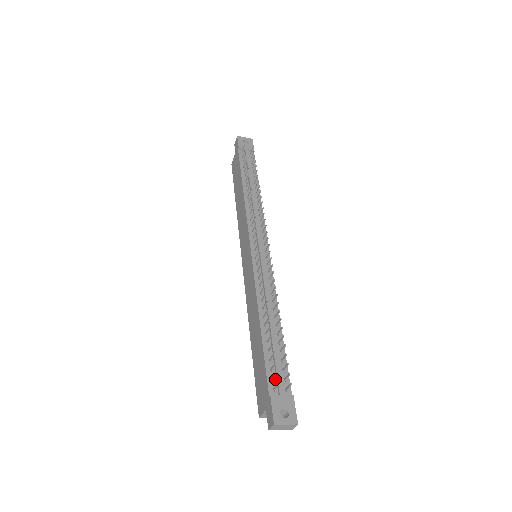
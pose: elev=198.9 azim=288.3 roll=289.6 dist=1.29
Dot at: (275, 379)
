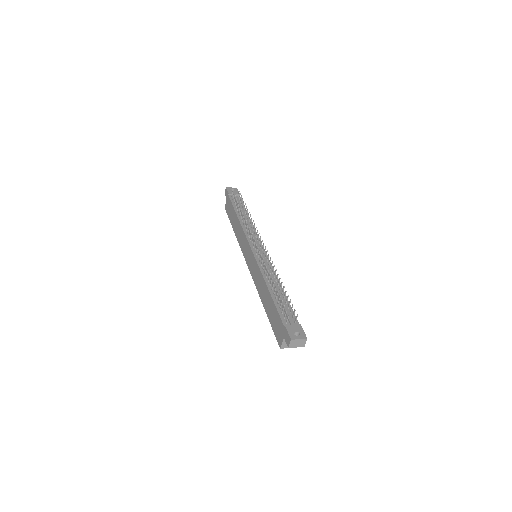
Dot at: (286, 317)
